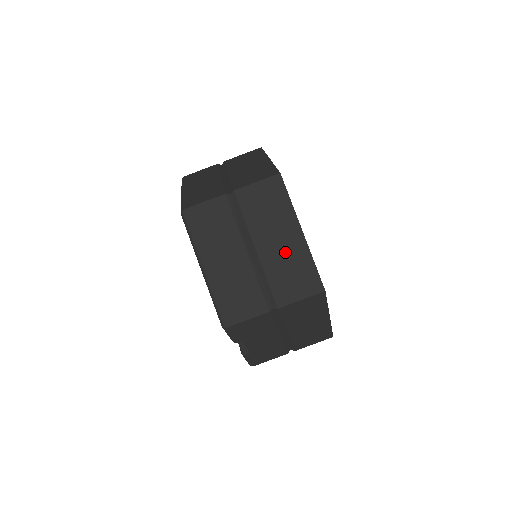
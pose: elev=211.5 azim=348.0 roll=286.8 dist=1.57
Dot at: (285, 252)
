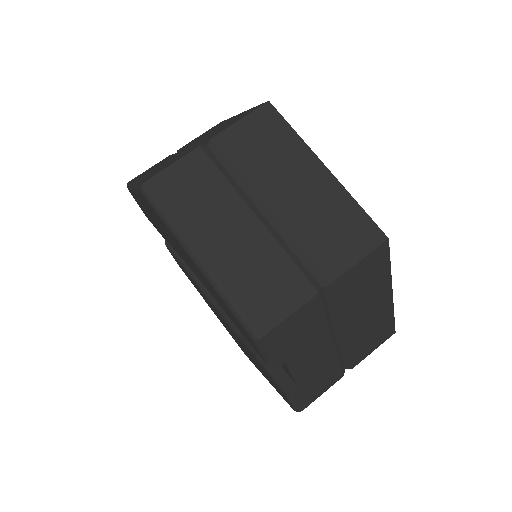
Dot at: (312, 201)
